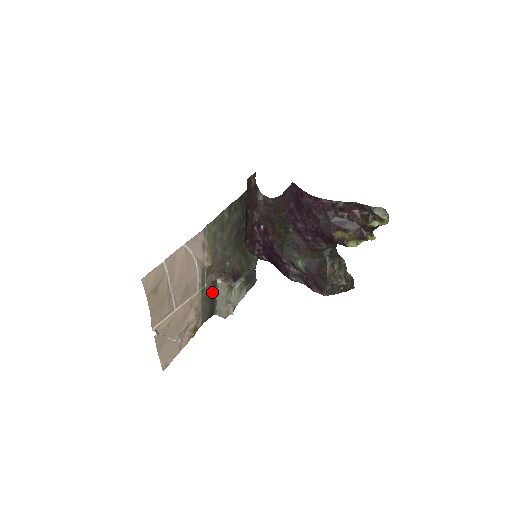
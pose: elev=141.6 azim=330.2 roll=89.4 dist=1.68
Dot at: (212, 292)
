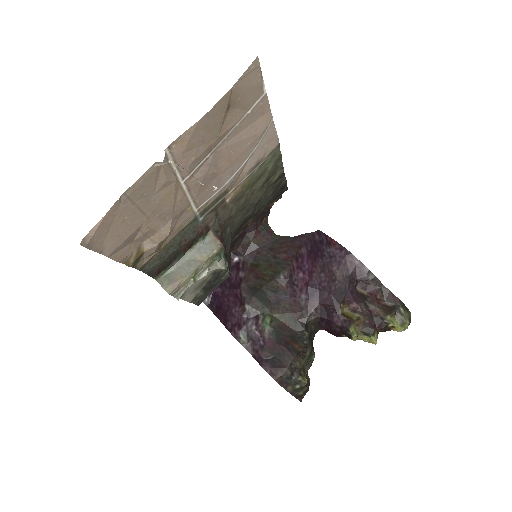
Dot at: (194, 238)
